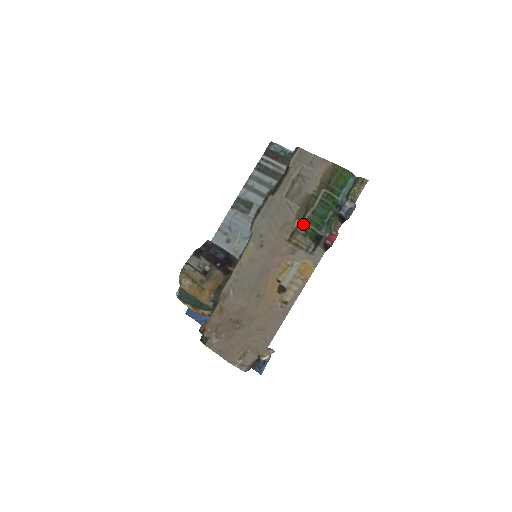
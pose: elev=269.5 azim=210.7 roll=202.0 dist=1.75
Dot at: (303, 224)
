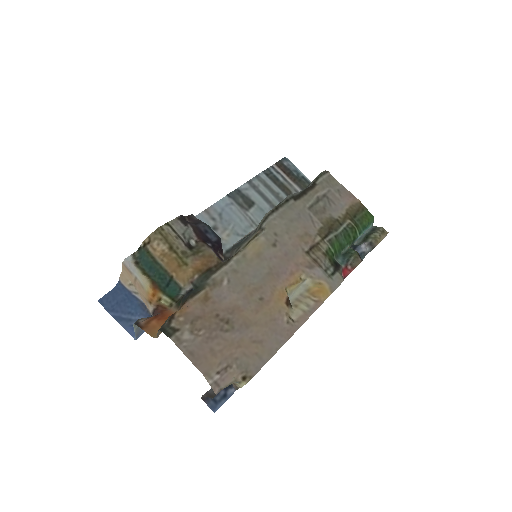
Dot at: (325, 243)
